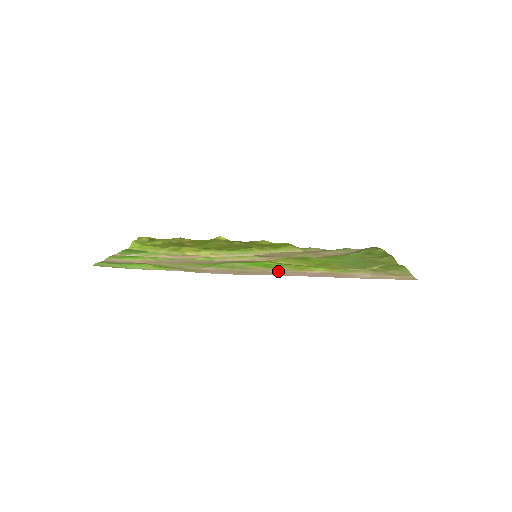
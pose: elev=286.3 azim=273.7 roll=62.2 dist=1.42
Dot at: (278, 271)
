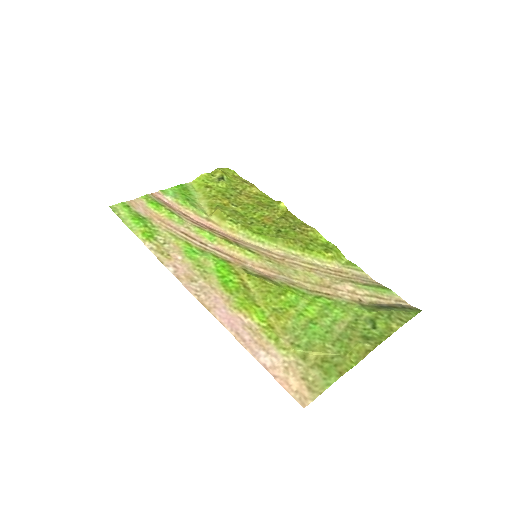
Dot at: (220, 297)
